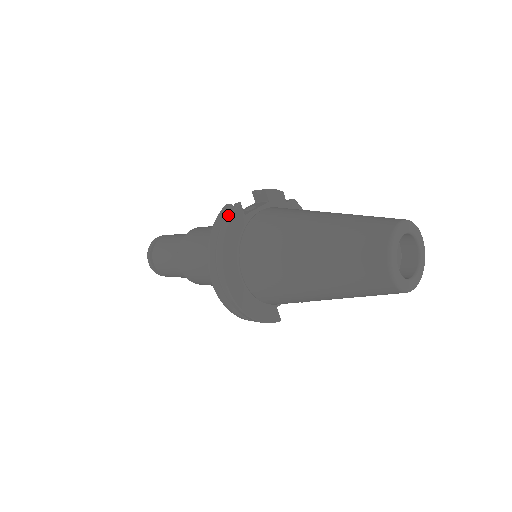
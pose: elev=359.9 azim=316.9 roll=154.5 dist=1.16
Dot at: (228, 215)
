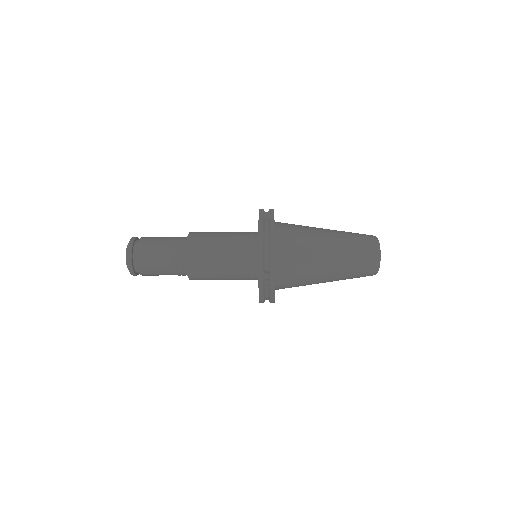
Dot at: (272, 229)
